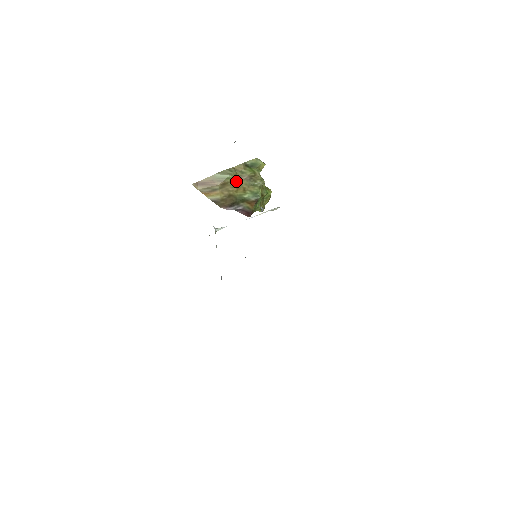
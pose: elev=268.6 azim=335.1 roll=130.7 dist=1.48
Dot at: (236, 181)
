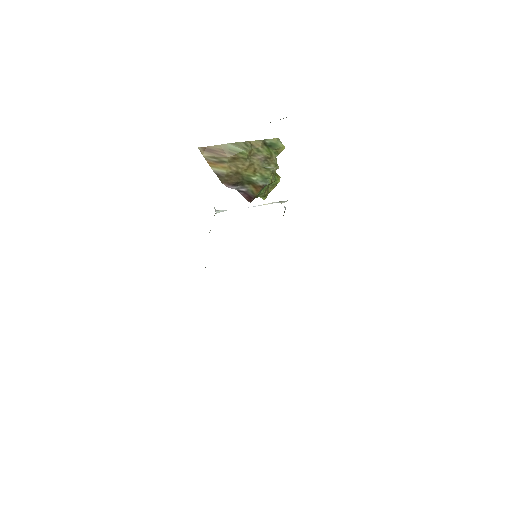
Dot at: (249, 158)
